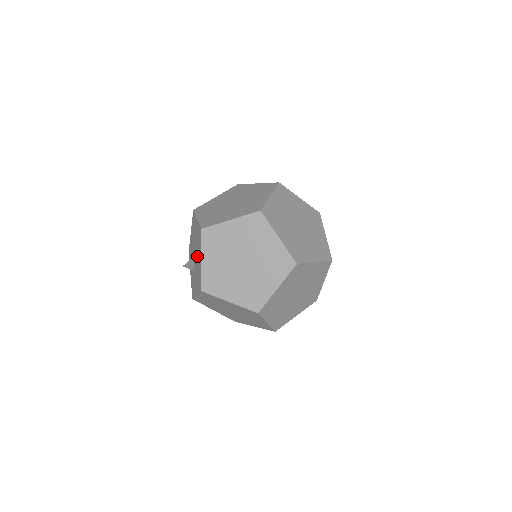
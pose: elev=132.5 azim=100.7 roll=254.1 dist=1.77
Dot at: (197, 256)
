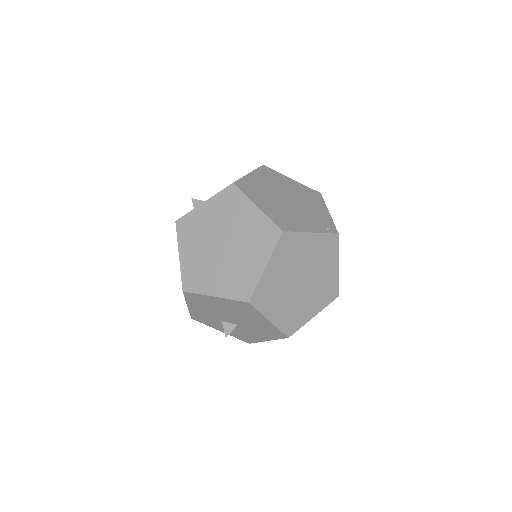
Dot at: (246, 320)
